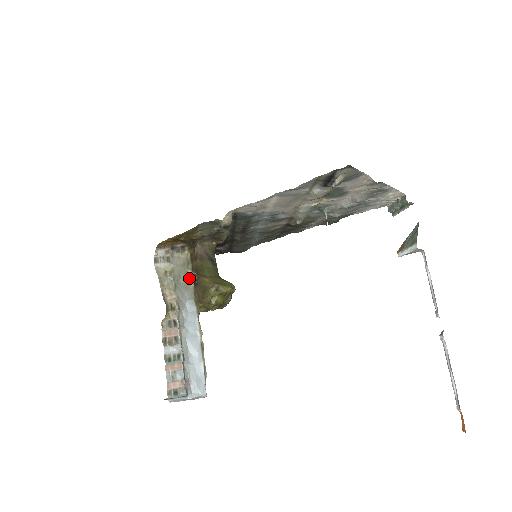
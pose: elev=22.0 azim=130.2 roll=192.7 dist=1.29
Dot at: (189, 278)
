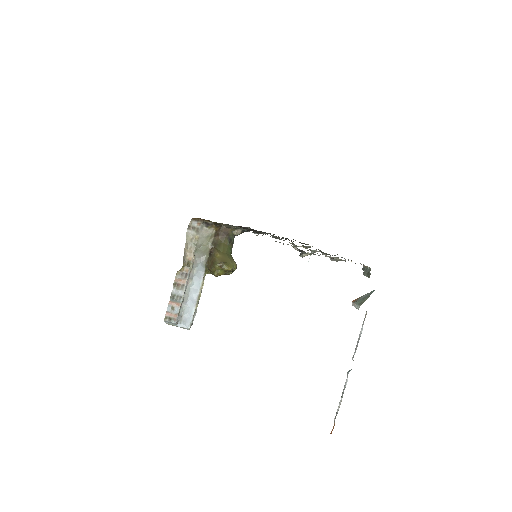
Dot at: (208, 248)
